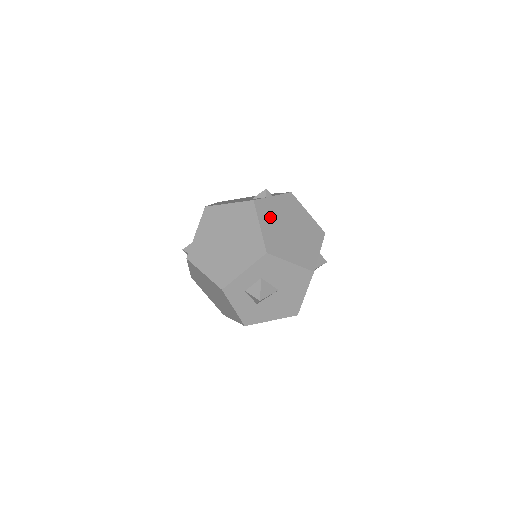
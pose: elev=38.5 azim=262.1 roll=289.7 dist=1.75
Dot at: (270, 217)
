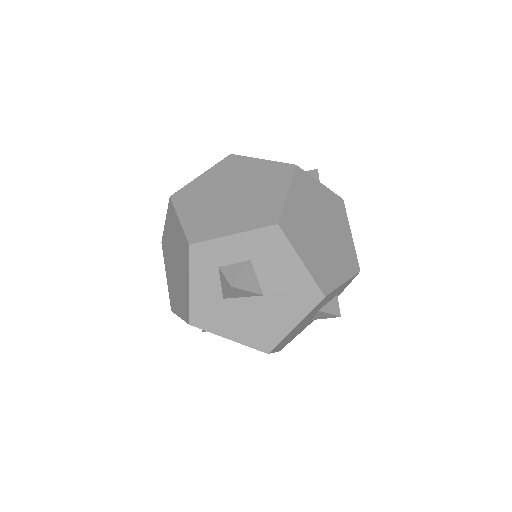
Dot at: (305, 197)
